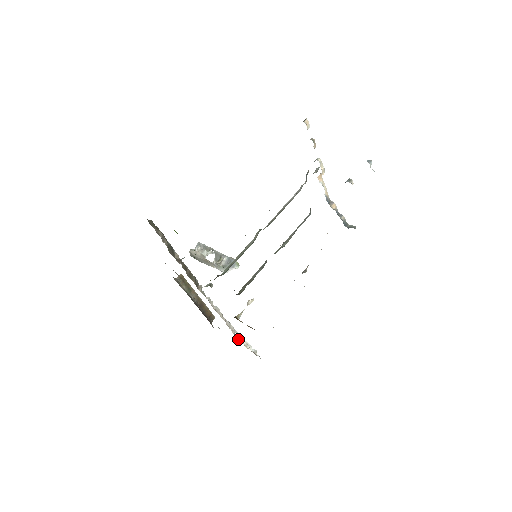
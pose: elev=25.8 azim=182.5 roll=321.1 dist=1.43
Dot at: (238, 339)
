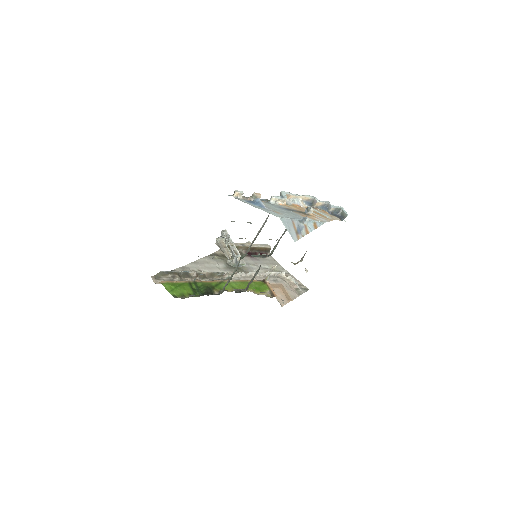
Dot at: (283, 276)
